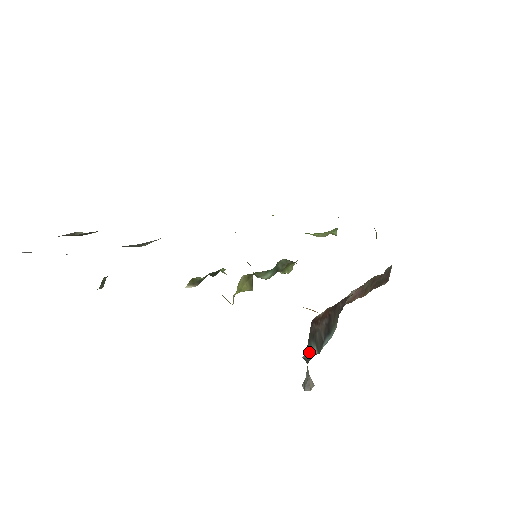
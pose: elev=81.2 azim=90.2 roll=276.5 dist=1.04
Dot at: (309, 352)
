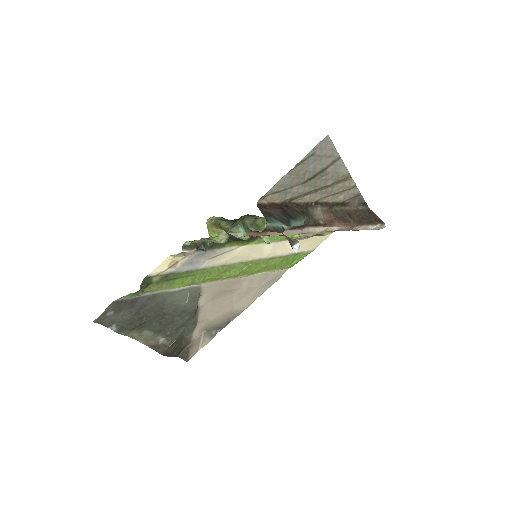
Dot at: (273, 223)
